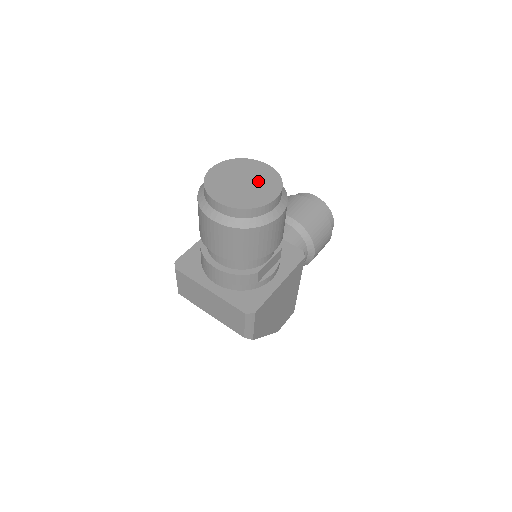
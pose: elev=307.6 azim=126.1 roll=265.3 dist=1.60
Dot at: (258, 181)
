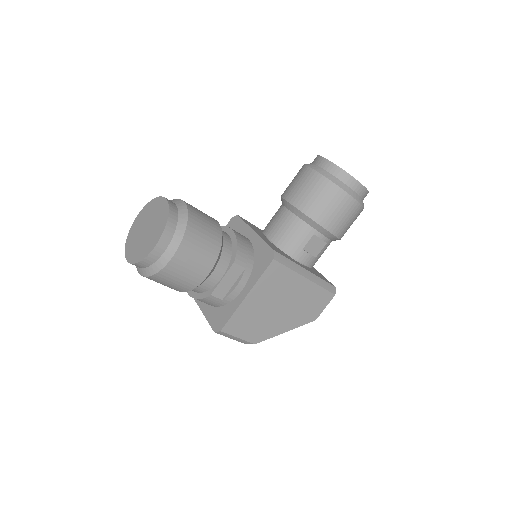
Dot at: (154, 225)
